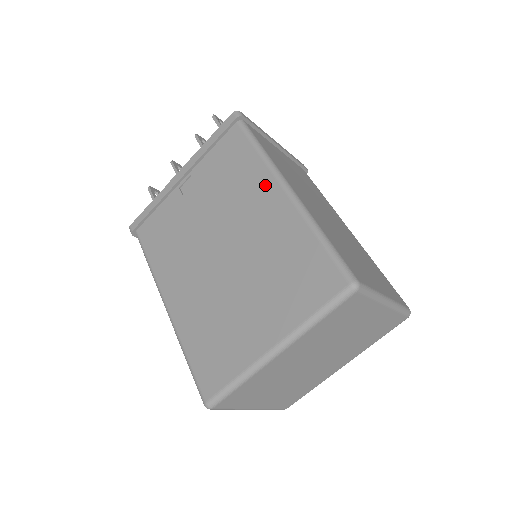
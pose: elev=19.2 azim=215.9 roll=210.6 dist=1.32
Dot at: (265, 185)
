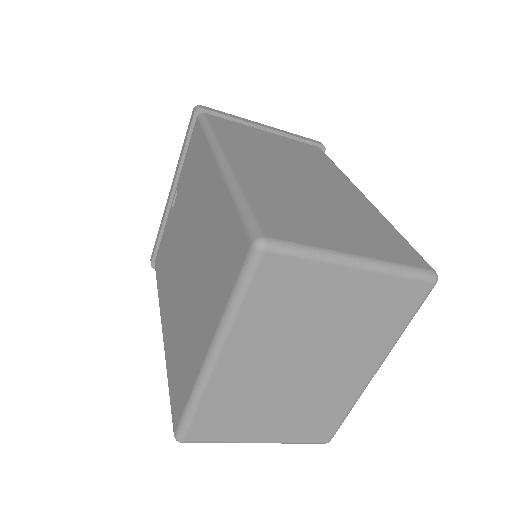
Dot at: (208, 167)
